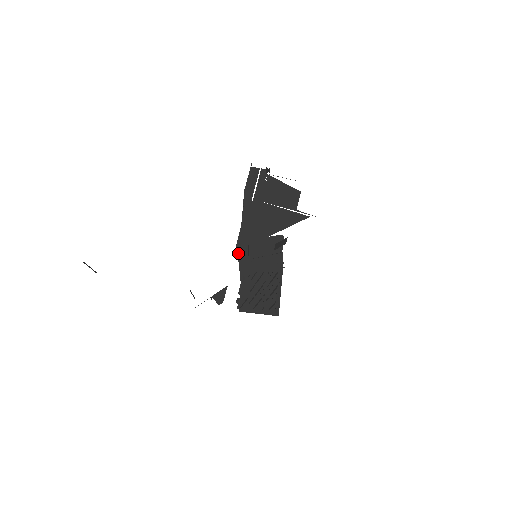
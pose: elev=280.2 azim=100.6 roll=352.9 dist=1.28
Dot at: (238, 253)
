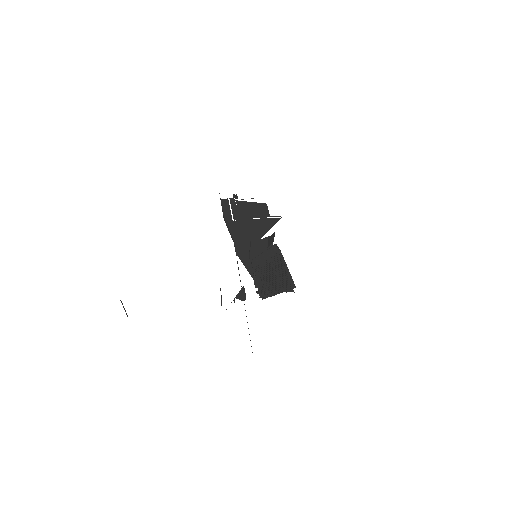
Dot at: (241, 260)
